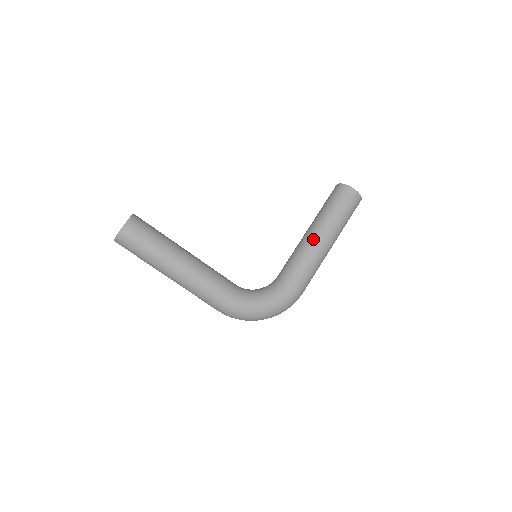
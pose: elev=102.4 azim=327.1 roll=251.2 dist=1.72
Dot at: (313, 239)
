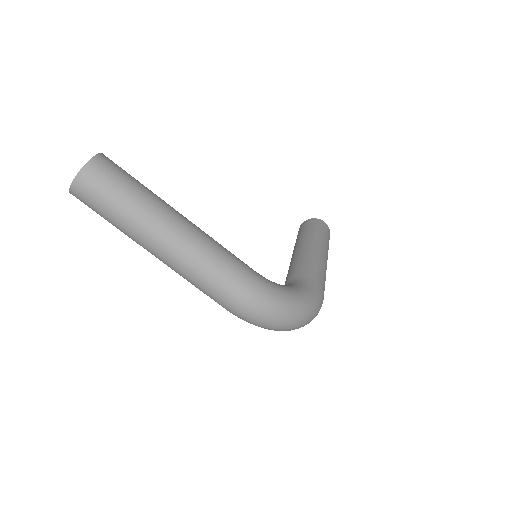
Dot at: (310, 248)
